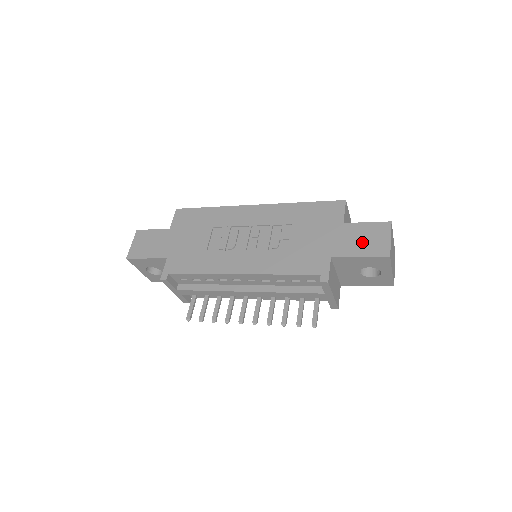
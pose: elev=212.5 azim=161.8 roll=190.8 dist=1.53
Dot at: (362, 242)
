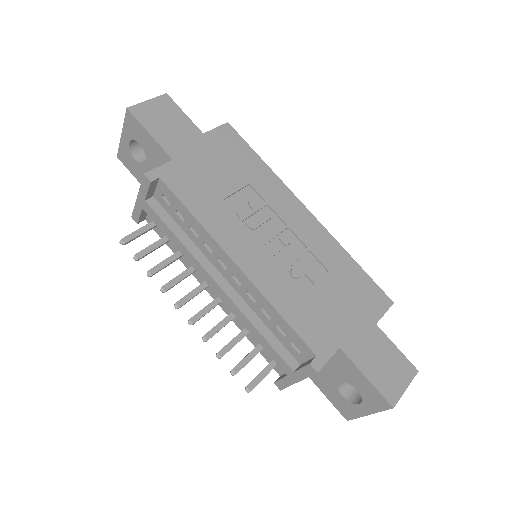
Dot at: (379, 363)
